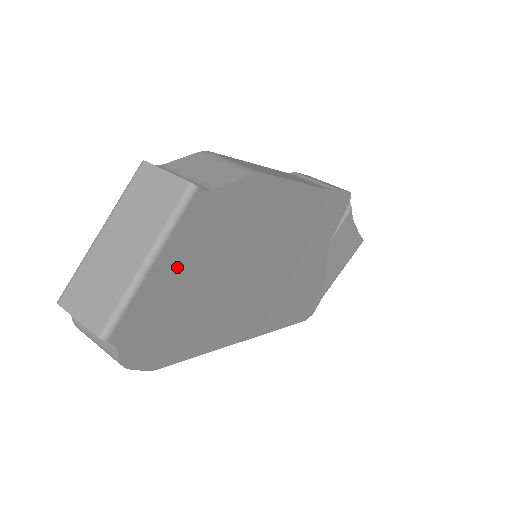
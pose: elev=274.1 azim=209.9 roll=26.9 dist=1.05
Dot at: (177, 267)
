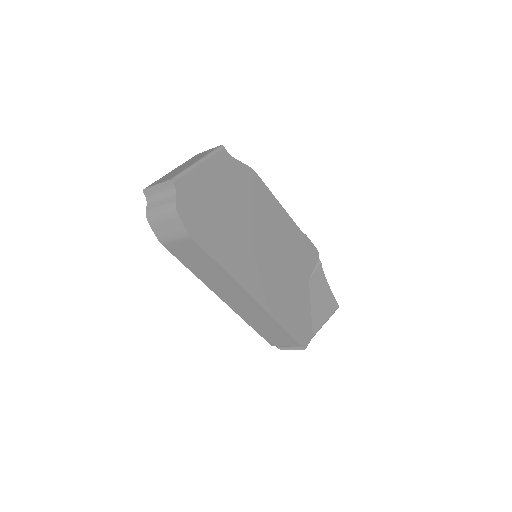
Dot at: (211, 179)
